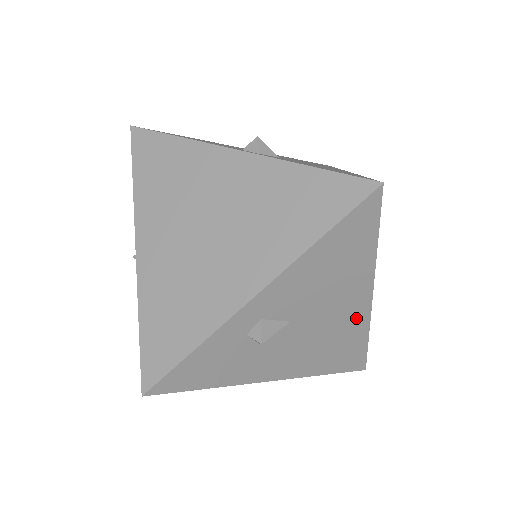
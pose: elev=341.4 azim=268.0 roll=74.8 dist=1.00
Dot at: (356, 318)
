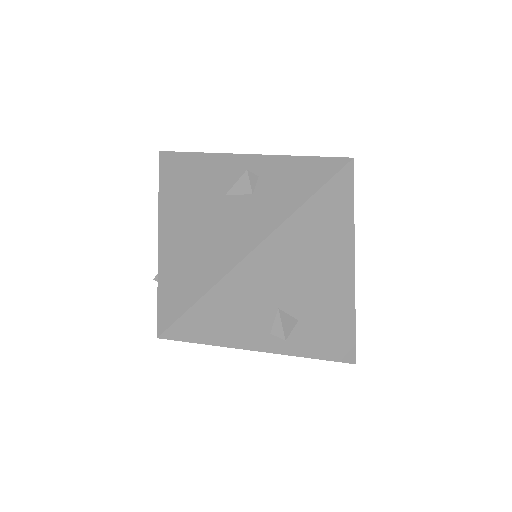
Dot at: occluded
